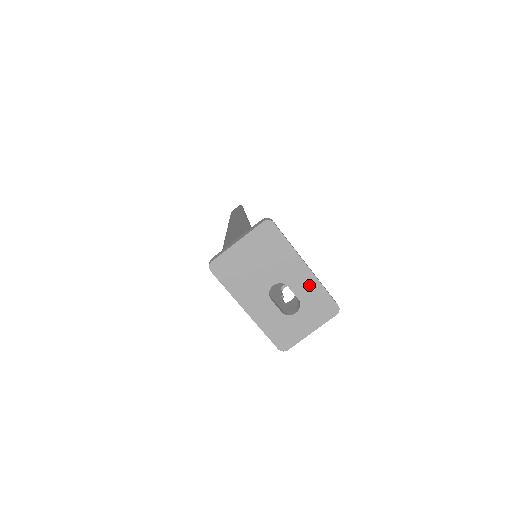
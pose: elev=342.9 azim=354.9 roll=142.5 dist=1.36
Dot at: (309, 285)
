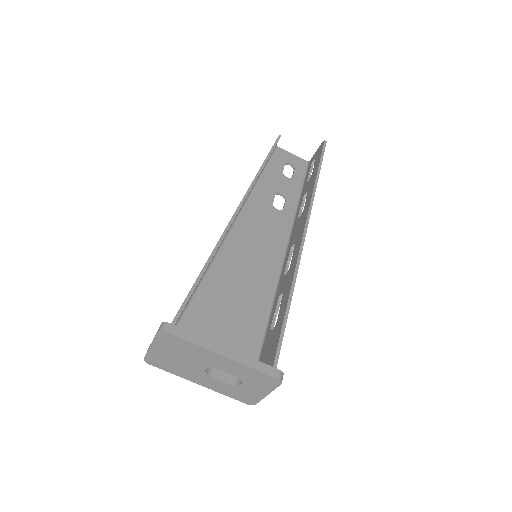
Dot at: (237, 367)
